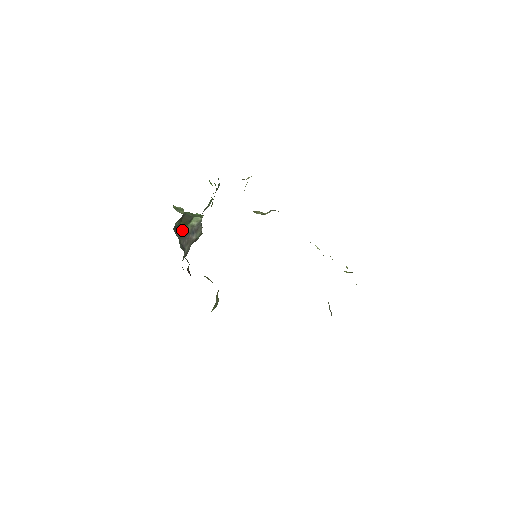
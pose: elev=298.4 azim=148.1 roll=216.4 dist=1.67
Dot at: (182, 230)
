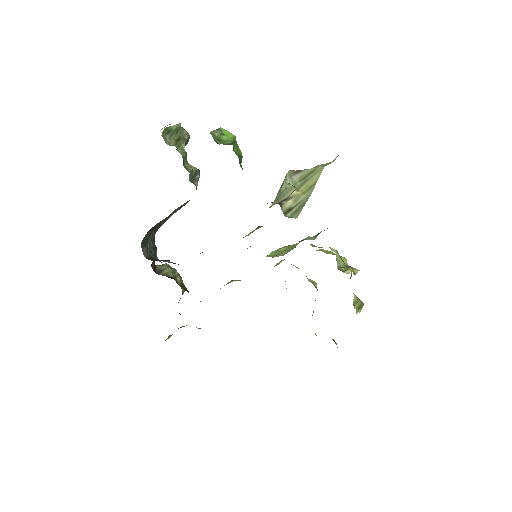
Dot at: (158, 223)
